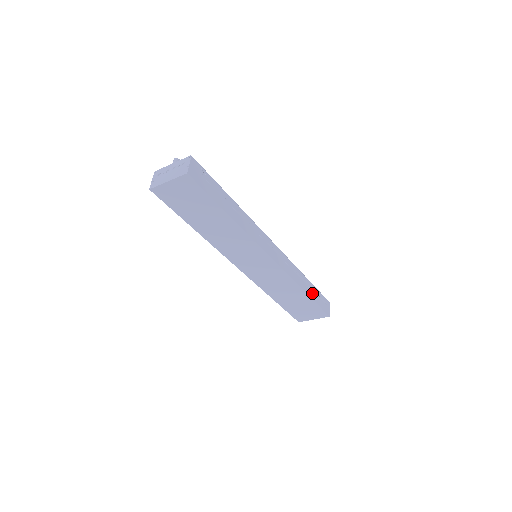
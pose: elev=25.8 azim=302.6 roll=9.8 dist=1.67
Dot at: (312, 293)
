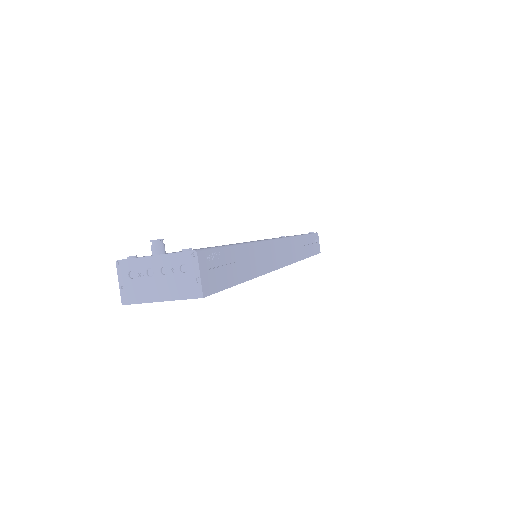
Dot at: (309, 248)
